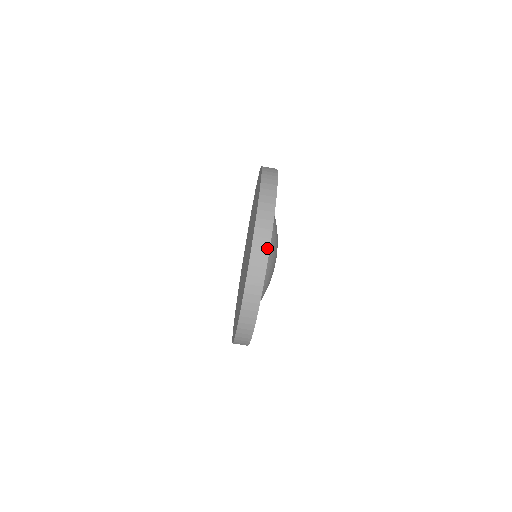
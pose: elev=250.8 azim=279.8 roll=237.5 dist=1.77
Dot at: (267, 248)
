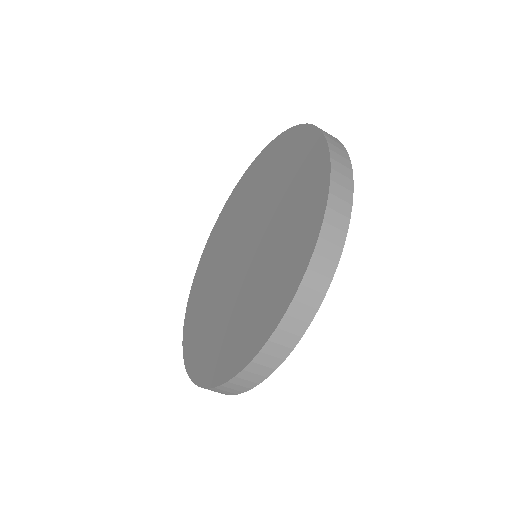
Dot at: occluded
